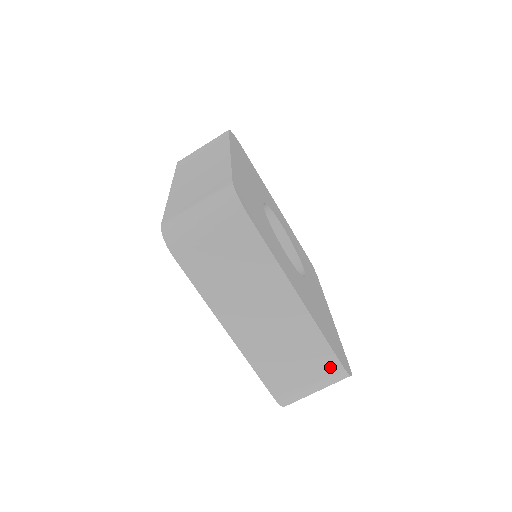
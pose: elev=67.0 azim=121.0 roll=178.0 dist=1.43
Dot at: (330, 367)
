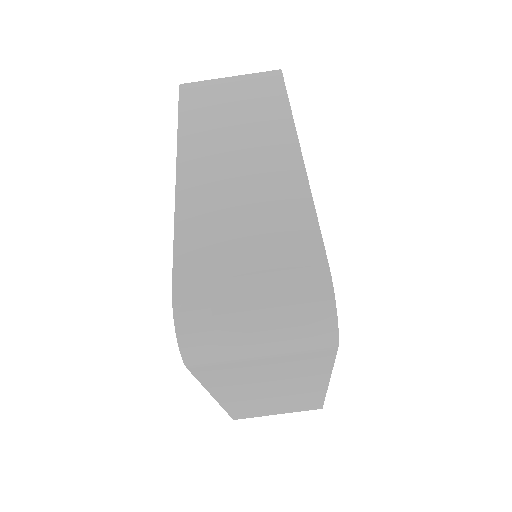
Dot at: (304, 259)
